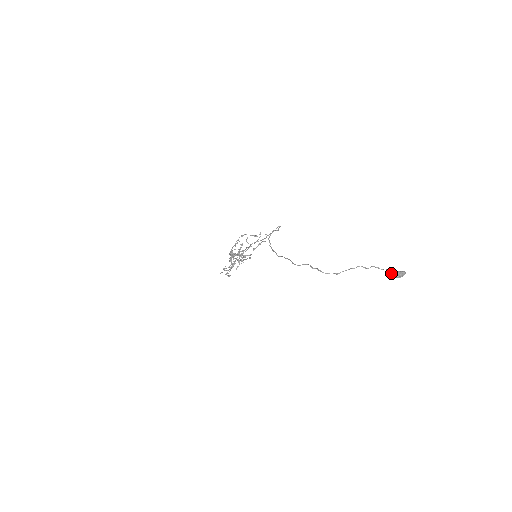
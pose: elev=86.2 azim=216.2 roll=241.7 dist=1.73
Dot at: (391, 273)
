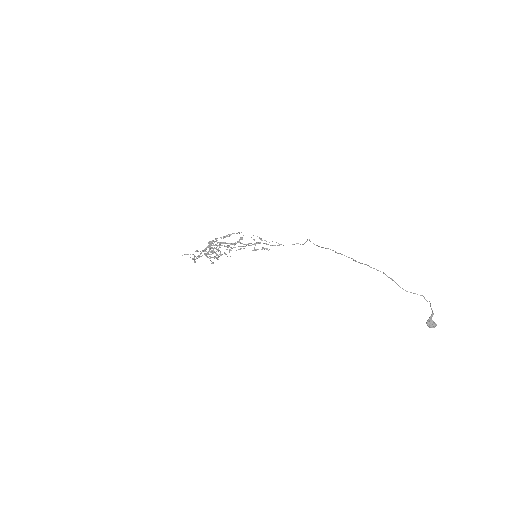
Dot at: (431, 319)
